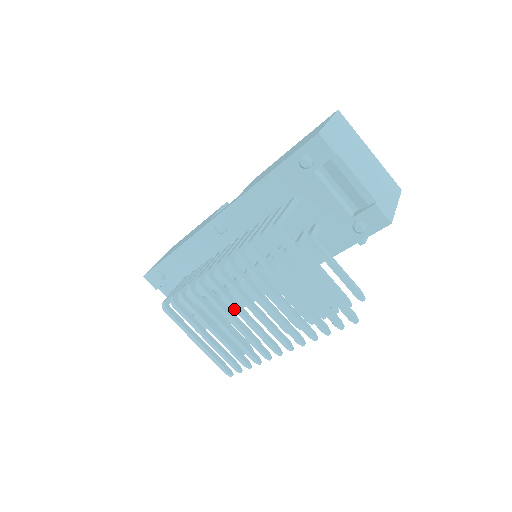
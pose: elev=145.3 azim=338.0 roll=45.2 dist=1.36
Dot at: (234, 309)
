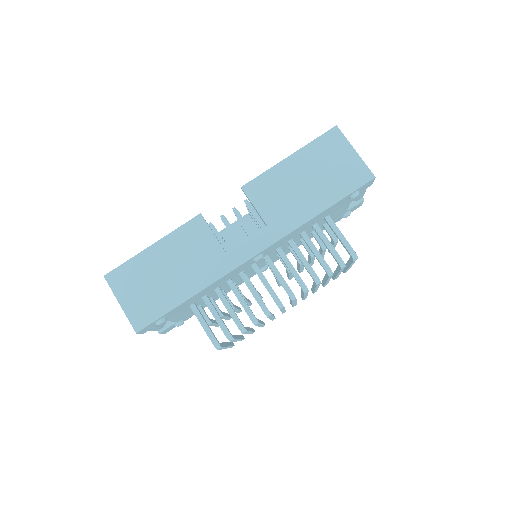
Dot at: occluded
